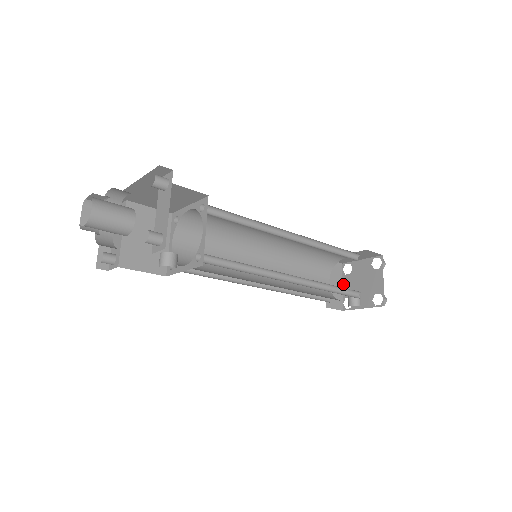
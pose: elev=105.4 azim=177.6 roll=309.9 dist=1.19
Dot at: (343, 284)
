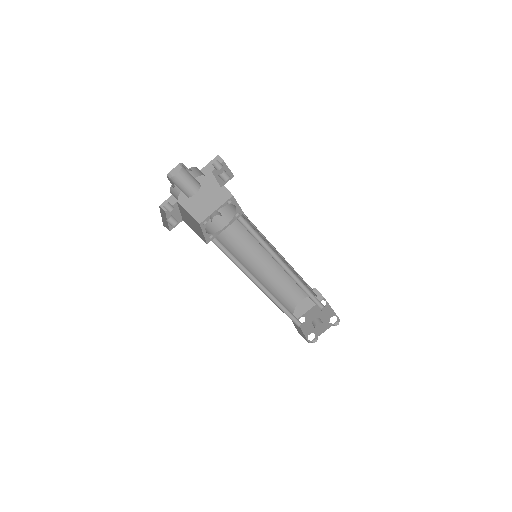
Dot at: (302, 330)
